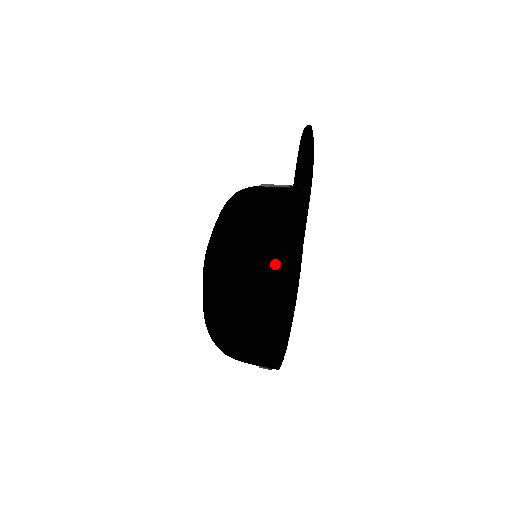
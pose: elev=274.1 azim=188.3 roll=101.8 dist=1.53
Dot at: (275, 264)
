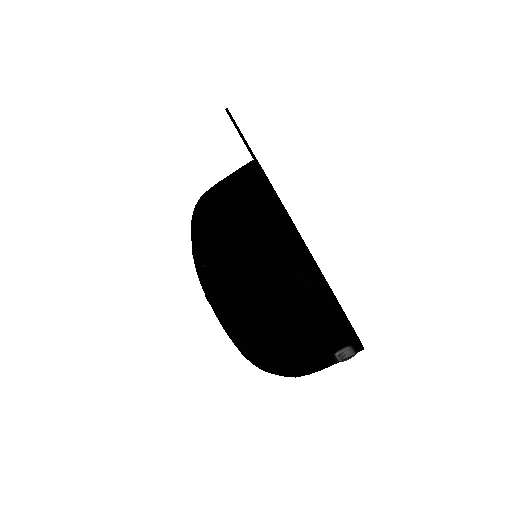
Dot at: (268, 201)
